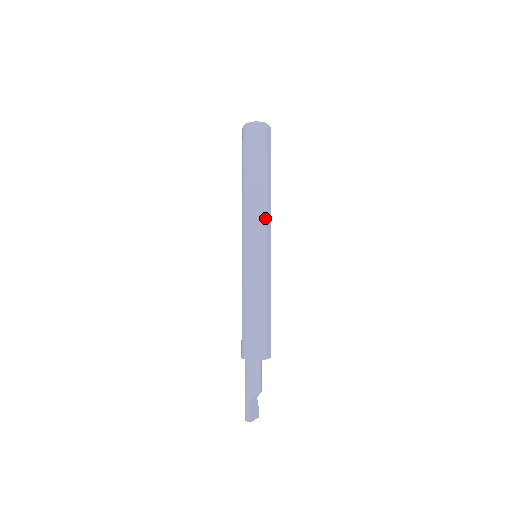
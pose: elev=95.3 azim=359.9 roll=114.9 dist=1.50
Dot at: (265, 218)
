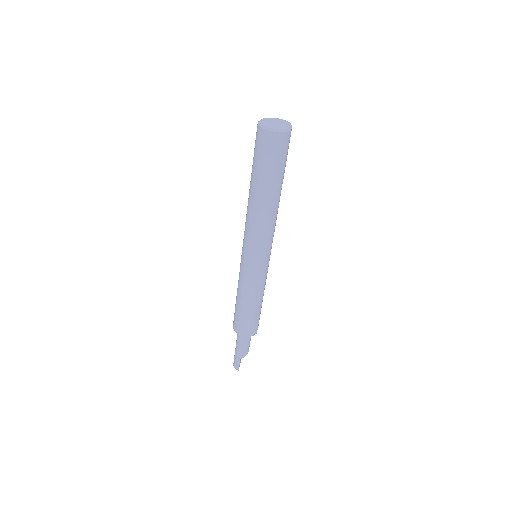
Dot at: (273, 231)
